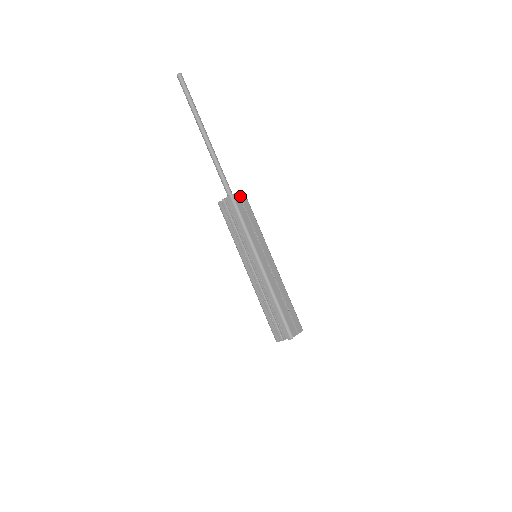
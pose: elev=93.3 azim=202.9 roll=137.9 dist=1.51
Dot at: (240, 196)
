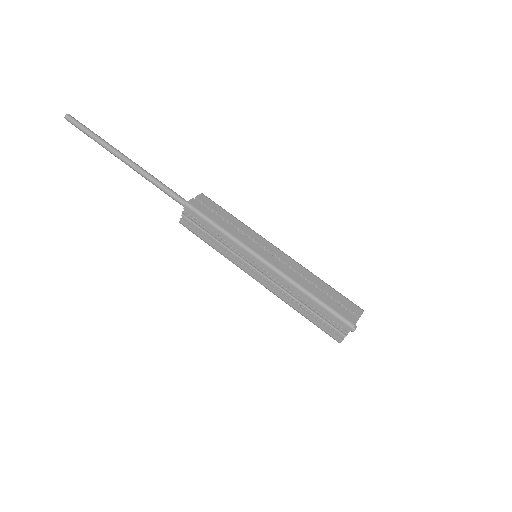
Dot at: (198, 200)
